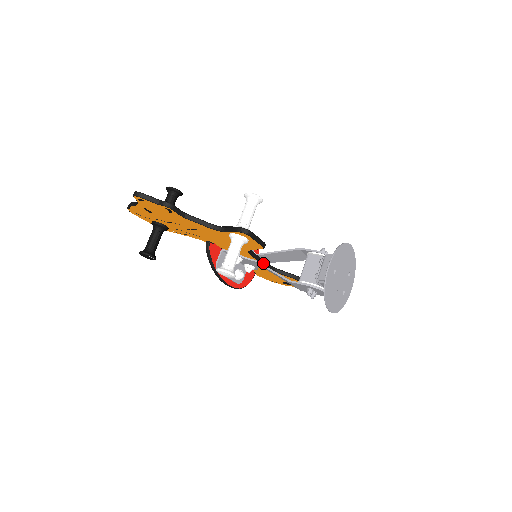
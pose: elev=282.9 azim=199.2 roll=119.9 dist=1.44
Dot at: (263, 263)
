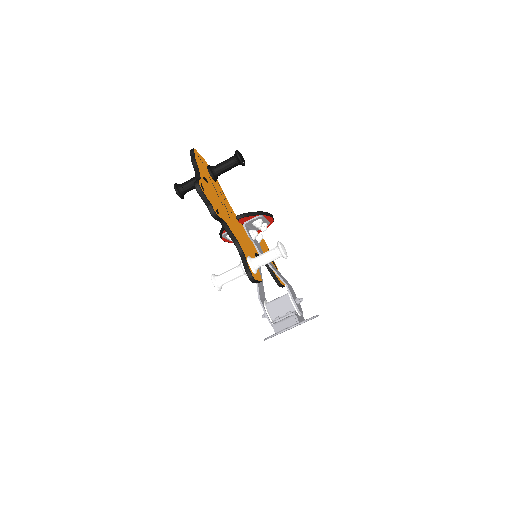
Dot at: occluded
